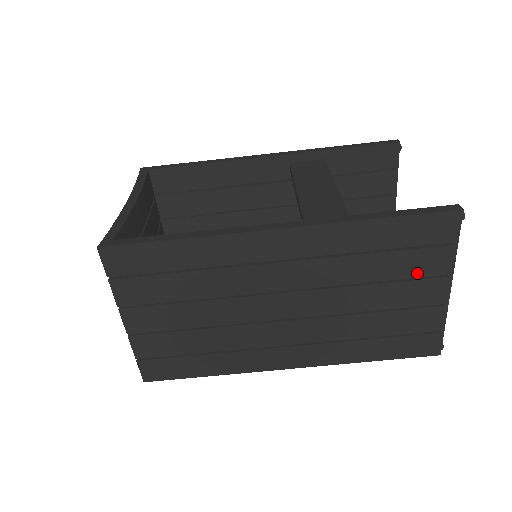
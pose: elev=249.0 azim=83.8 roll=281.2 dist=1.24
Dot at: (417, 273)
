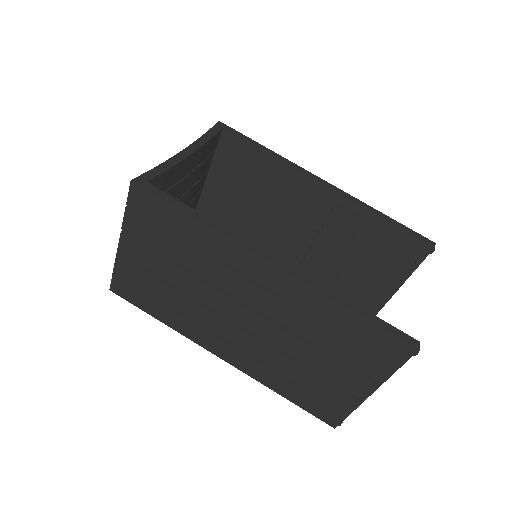
Dot at: (355, 365)
